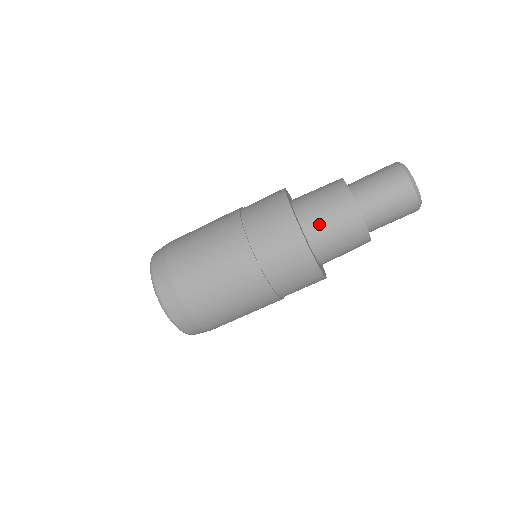
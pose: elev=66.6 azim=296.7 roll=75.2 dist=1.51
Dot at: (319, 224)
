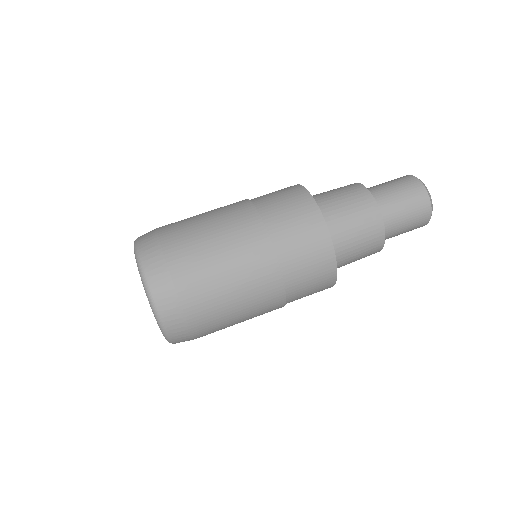
Dot at: (329, 202)
